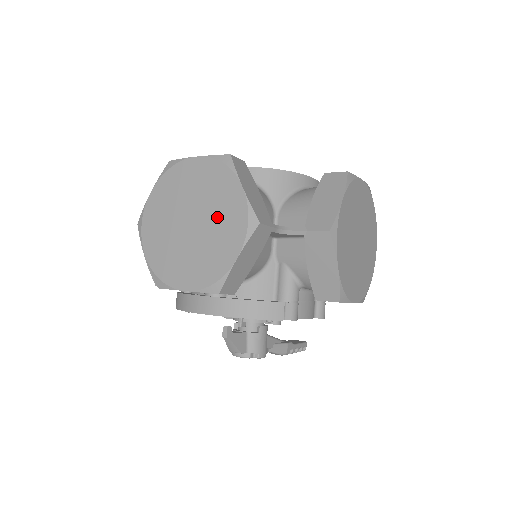
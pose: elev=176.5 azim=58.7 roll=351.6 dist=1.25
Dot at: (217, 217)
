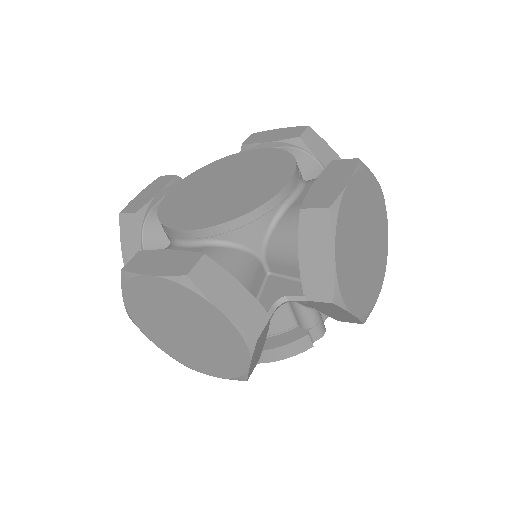
Dot at: (209, 331)
